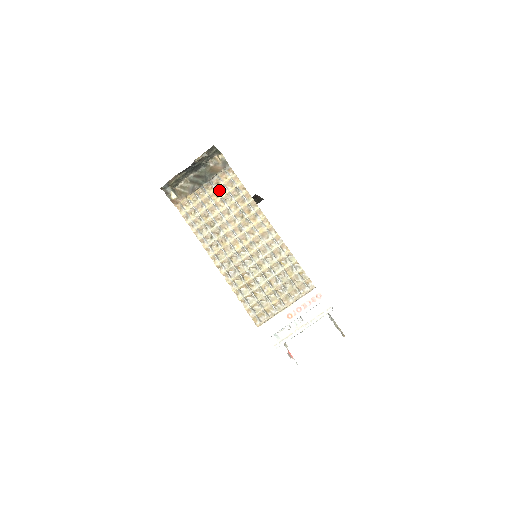
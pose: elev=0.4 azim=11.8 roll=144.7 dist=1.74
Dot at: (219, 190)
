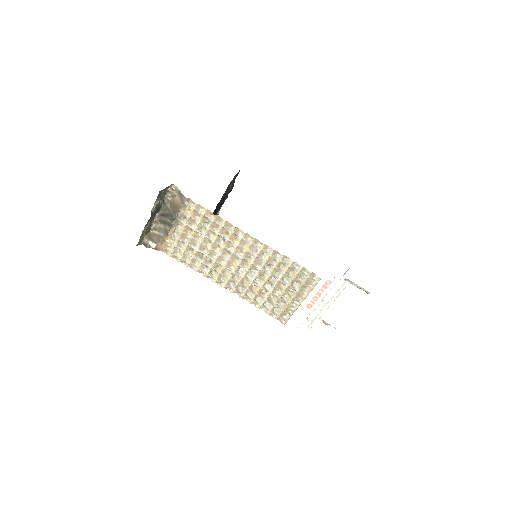
Dot at: (189, 223)
